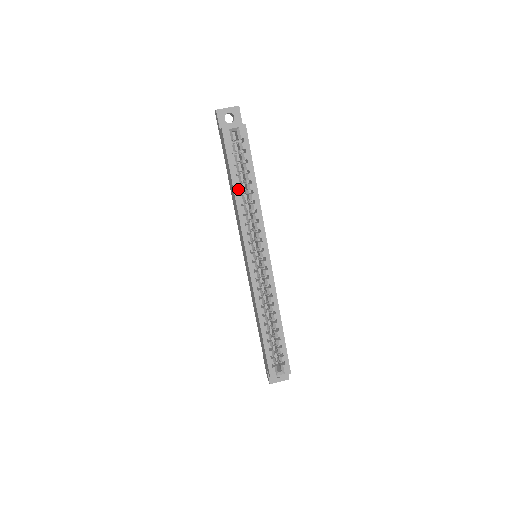
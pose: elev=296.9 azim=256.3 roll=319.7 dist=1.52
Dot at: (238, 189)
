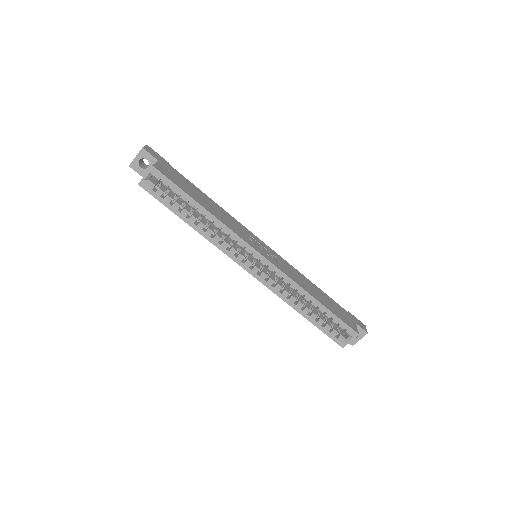
Dot at: (191, 221)
